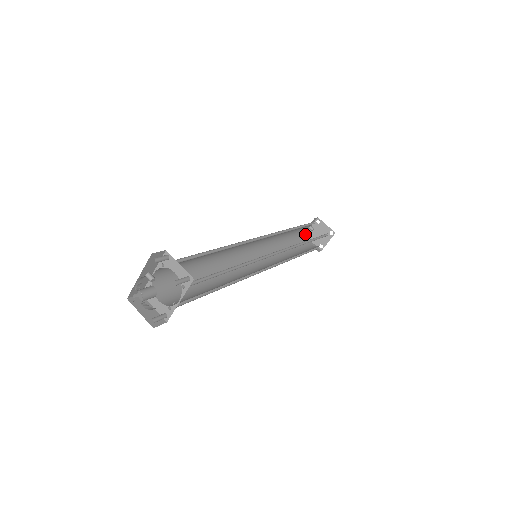
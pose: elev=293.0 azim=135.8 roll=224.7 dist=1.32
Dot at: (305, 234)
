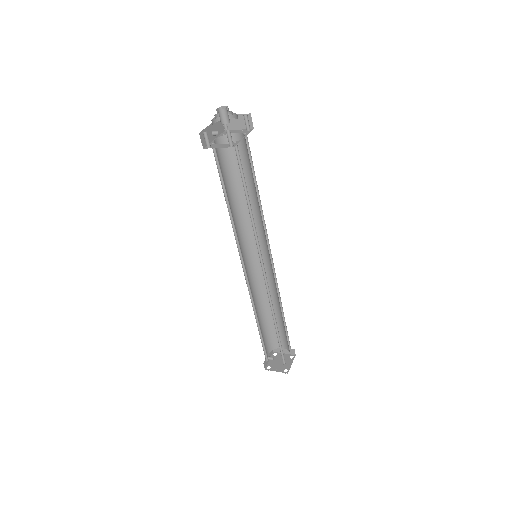
Dot at: (267, 359)
